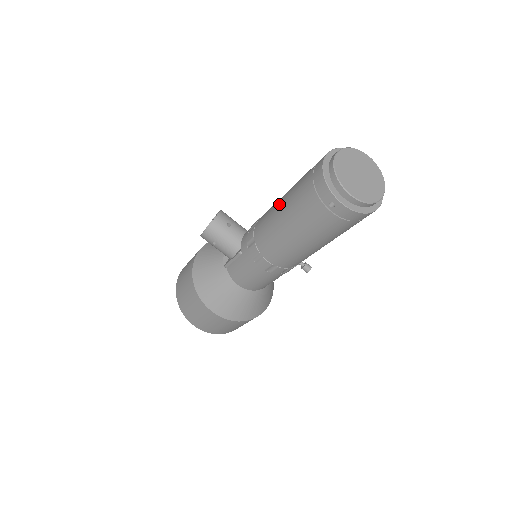
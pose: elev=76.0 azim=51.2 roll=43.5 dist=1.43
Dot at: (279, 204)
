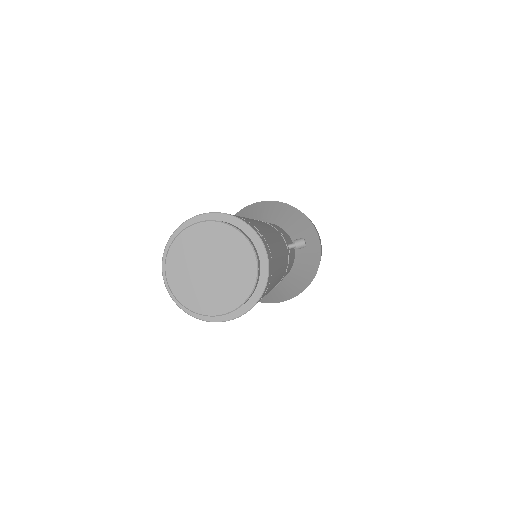
Dot at: occluded
